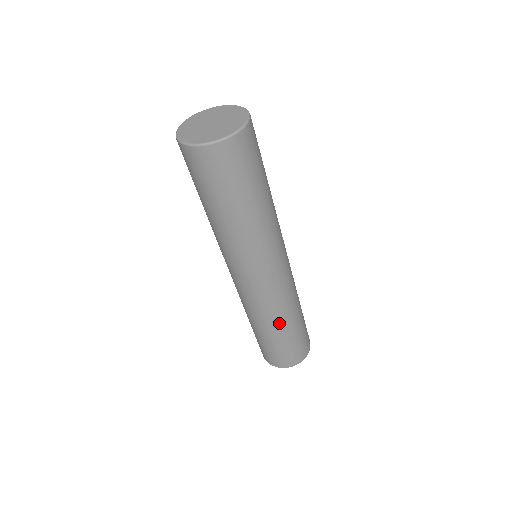
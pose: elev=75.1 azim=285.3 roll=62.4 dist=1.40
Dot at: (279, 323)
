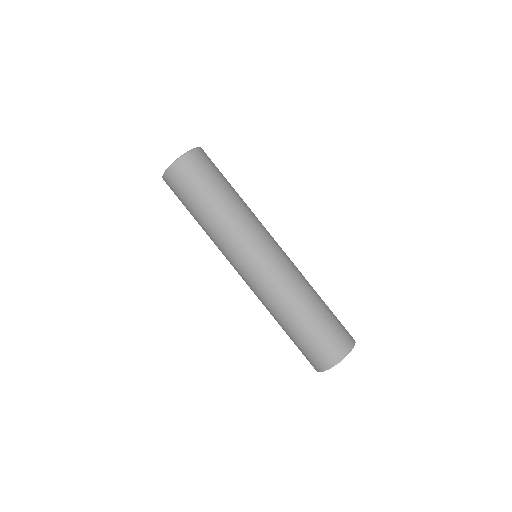
Dot at: (293, 308)
